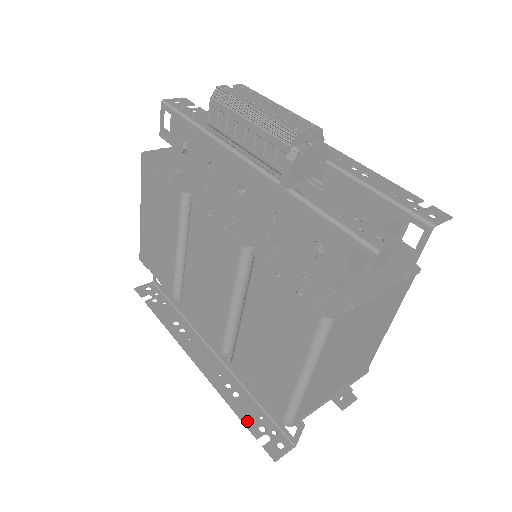
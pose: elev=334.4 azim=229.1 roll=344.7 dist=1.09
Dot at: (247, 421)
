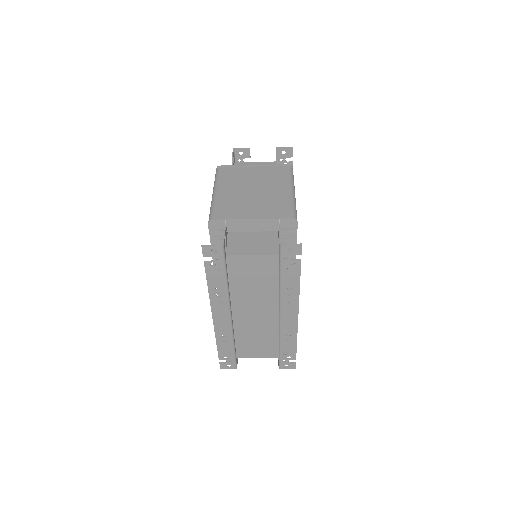
Dot at: (208, 272)
